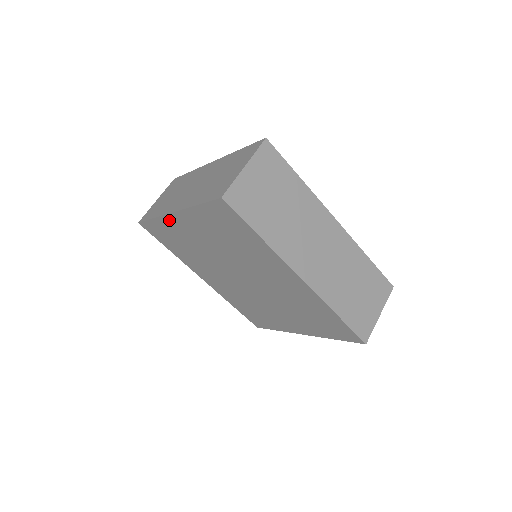
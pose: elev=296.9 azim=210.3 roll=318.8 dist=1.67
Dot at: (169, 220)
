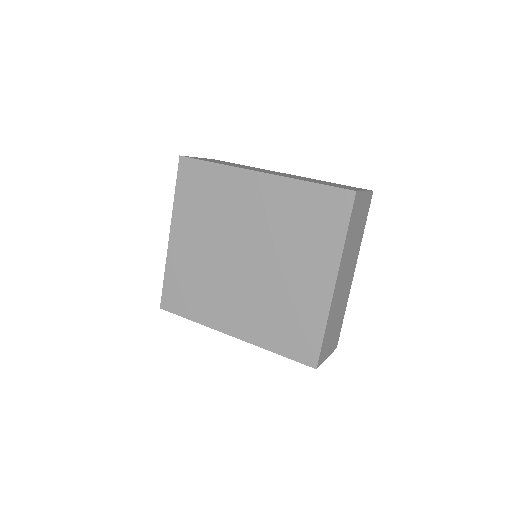
Dot at: (172, 253)
